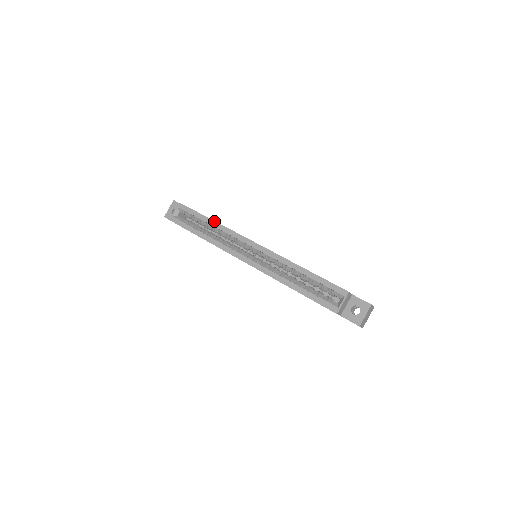
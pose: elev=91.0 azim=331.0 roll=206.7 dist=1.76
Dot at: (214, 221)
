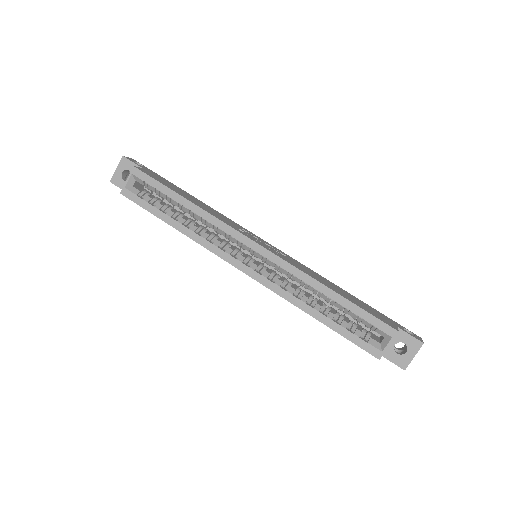
Dot at: (193, 203)
